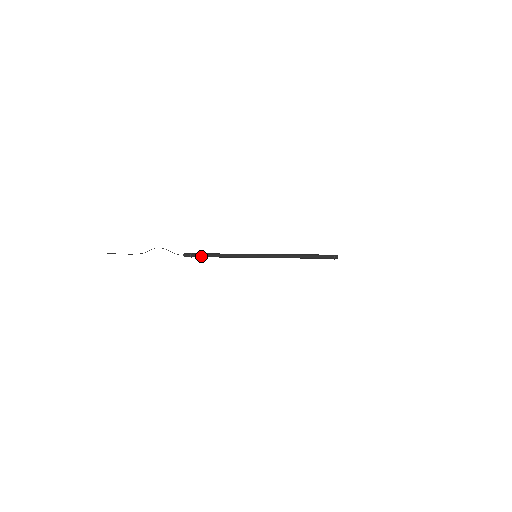
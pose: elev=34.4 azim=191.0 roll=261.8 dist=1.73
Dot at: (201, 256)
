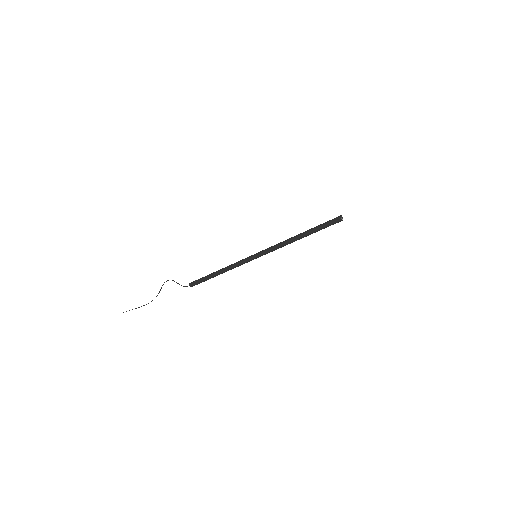
Dot at: (204, 278)
